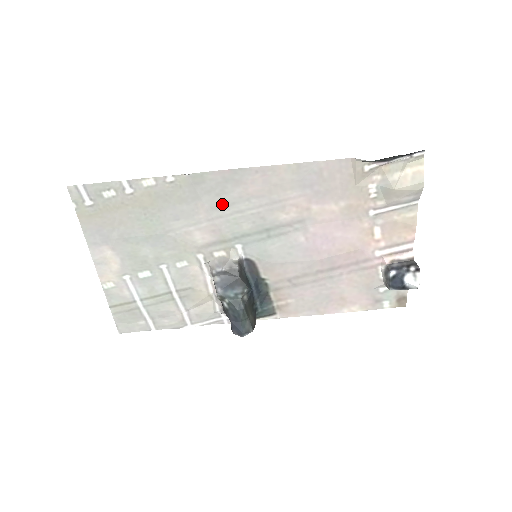
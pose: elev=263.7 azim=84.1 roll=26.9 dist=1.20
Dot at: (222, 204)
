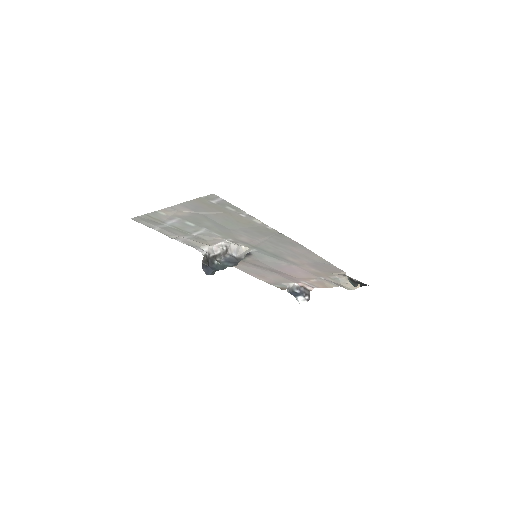
Dot at: (274, 243)
